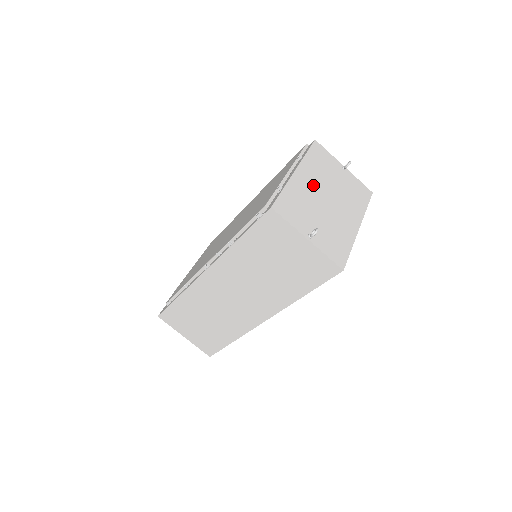
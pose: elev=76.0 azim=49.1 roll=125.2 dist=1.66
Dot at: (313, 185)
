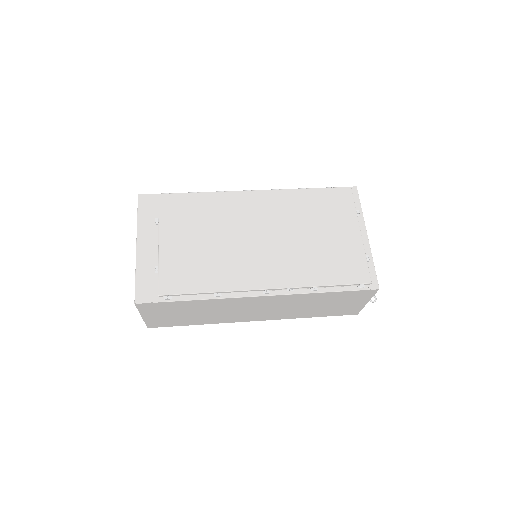
Dot at: occluded
